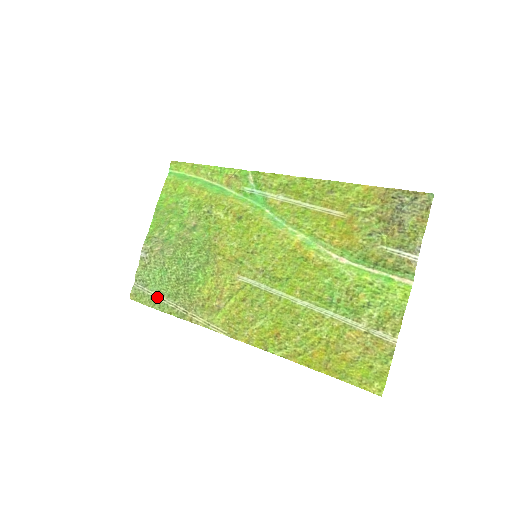
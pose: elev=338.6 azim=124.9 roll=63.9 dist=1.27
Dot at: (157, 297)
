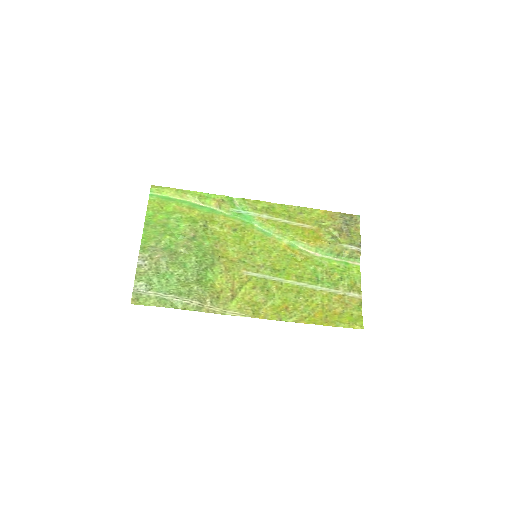
Dot at: (167, 297)
